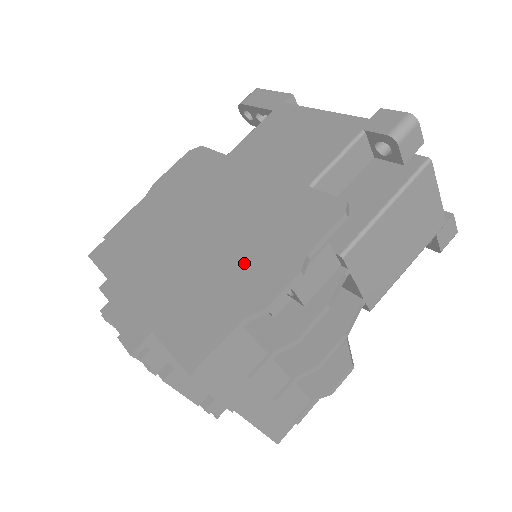
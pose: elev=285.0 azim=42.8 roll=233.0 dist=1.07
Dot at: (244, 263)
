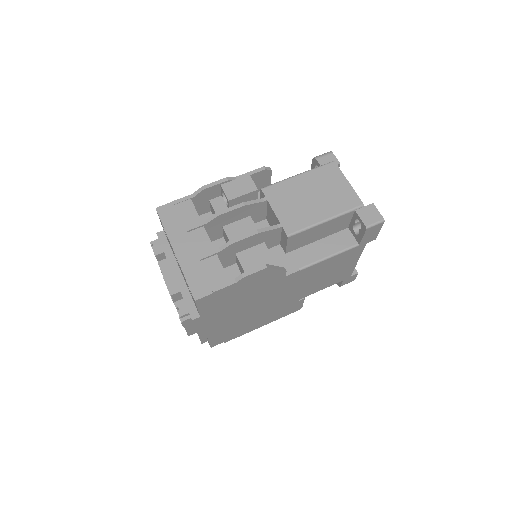
Dot at: occluded
